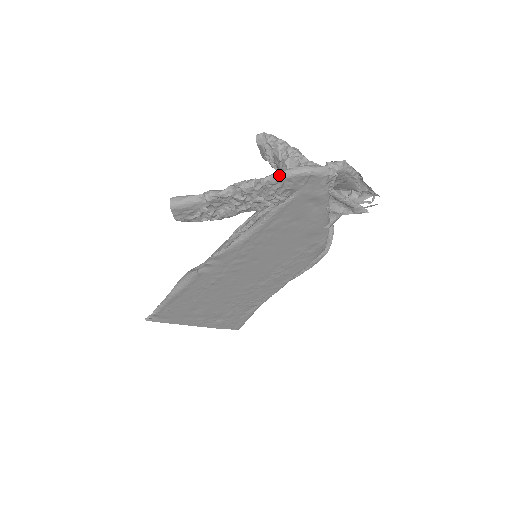
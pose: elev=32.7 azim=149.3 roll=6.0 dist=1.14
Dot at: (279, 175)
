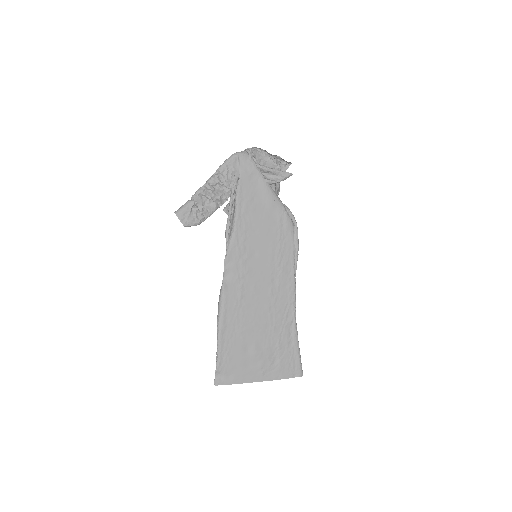
Dot at: (222, 164)
